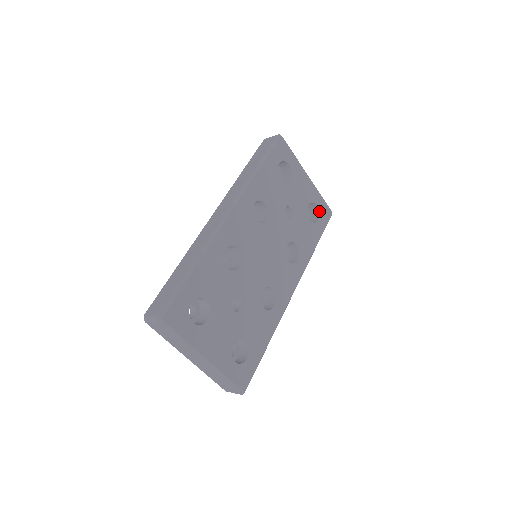
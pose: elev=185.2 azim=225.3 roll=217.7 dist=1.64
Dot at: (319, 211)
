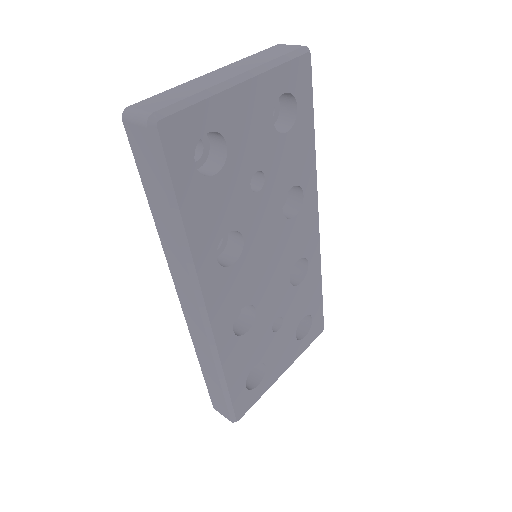
Dot at: (291, 92)
